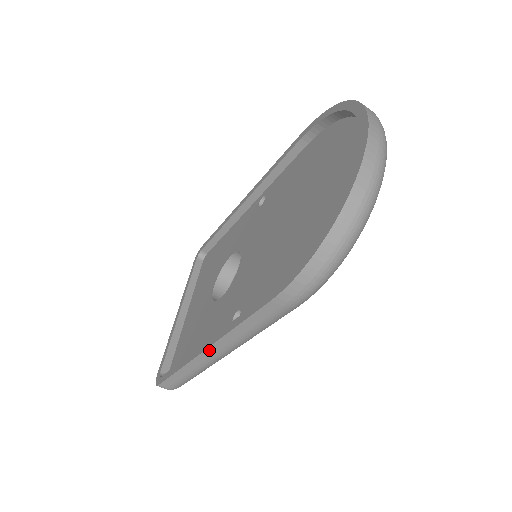
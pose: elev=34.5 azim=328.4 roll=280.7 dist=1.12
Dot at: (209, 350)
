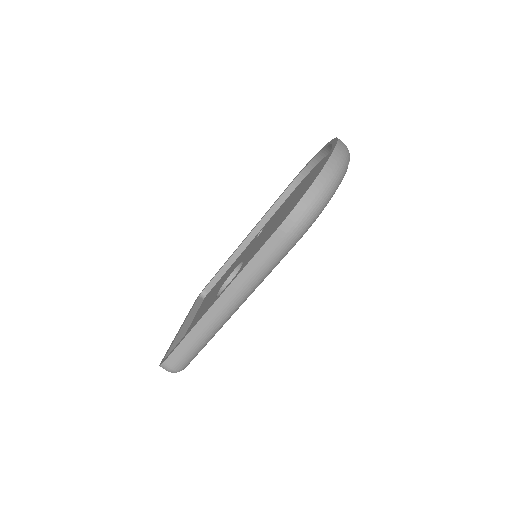
Dot at: (219, 301)
